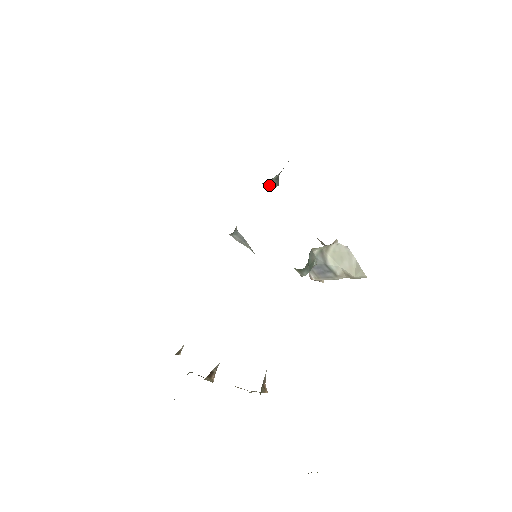
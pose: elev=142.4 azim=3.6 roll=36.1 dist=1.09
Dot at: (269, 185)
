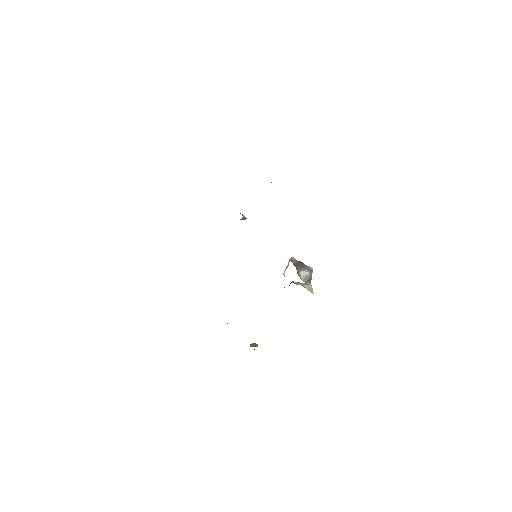
Dot at: occluded
